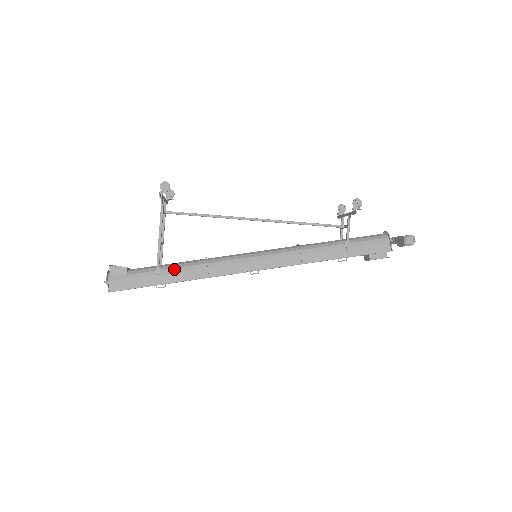
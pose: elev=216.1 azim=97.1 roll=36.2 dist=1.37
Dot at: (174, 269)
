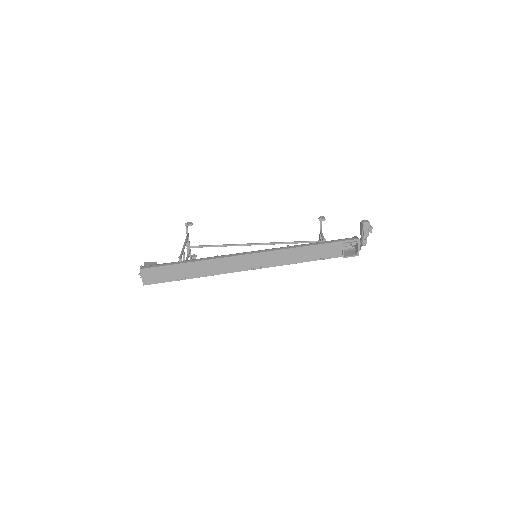
Dot at: (192, 260)
